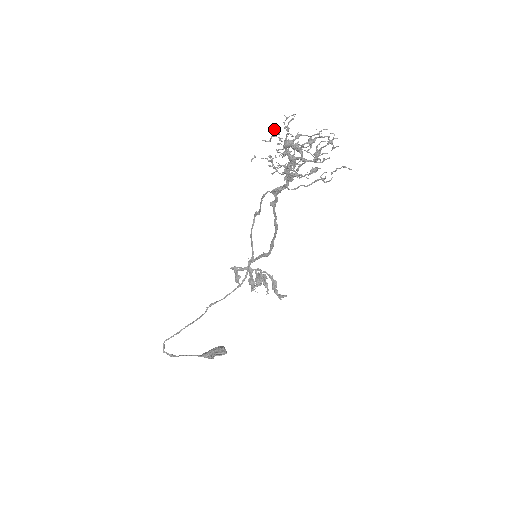
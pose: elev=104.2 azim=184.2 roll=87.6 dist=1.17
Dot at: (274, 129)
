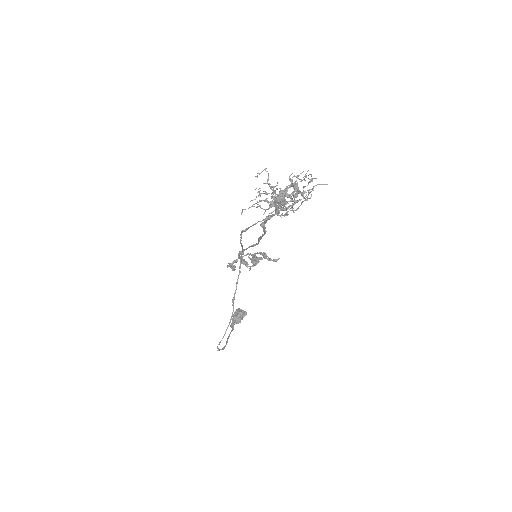
Dot at: occluded
